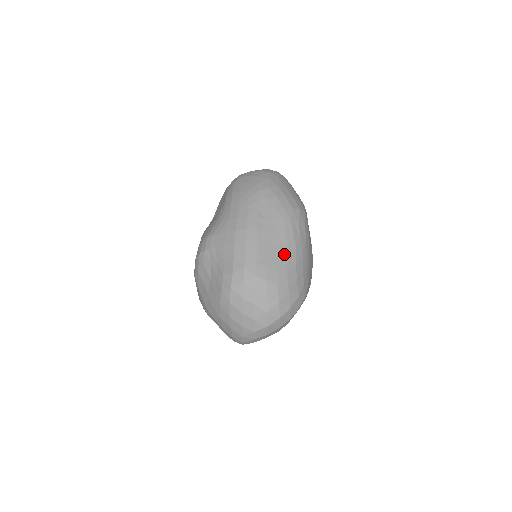
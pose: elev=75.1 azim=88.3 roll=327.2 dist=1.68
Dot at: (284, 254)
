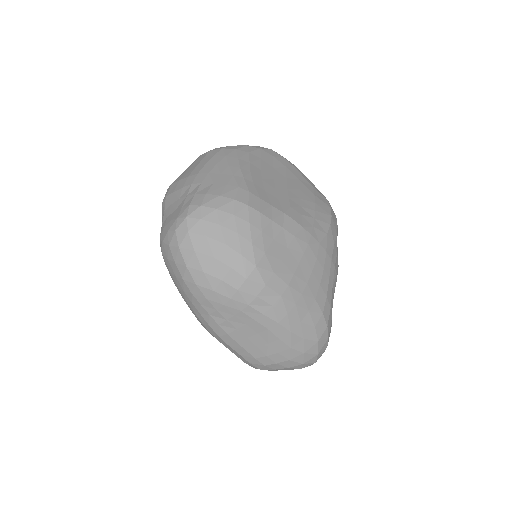
Dot at: (271, 337)
